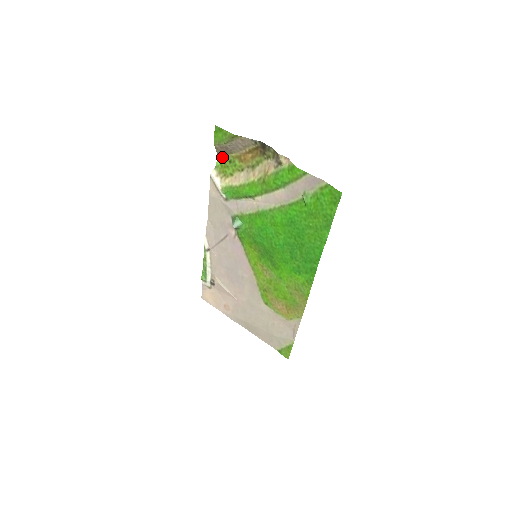
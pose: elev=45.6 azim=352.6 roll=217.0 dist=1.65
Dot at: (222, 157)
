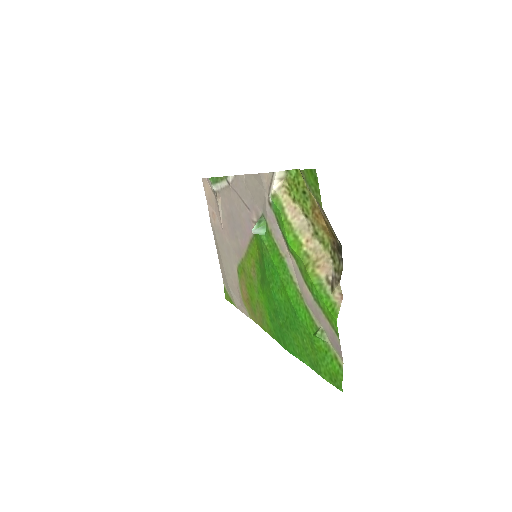
Dot at: occluded
